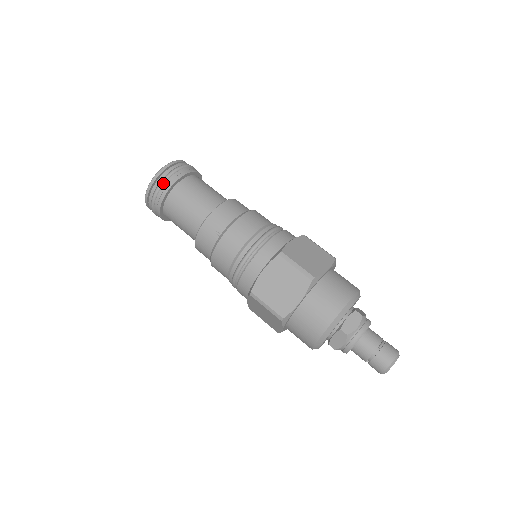
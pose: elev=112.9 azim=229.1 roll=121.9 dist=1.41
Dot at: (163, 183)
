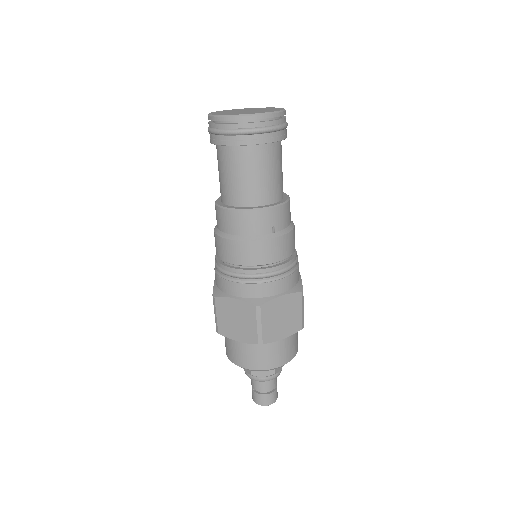
Dot at: (274, 130)
